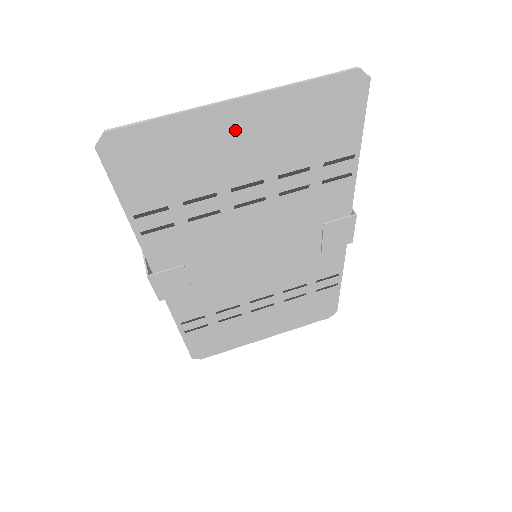
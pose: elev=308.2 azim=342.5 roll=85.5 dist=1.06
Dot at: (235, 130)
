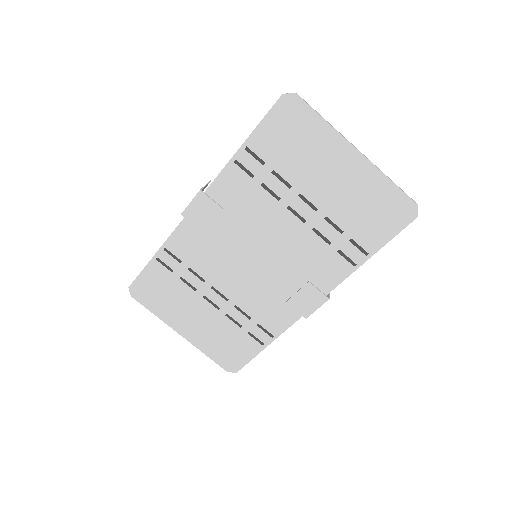
Dot at: (340, 164)
